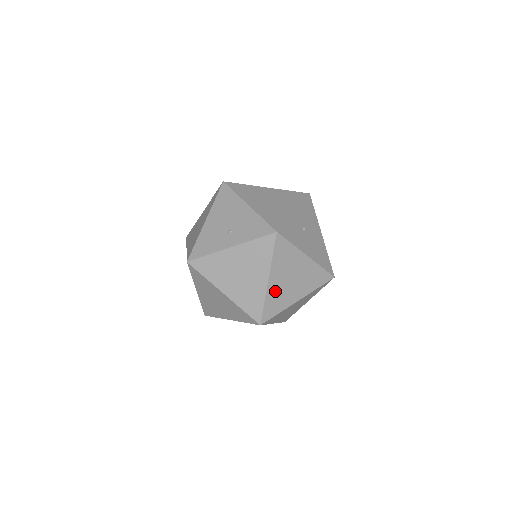
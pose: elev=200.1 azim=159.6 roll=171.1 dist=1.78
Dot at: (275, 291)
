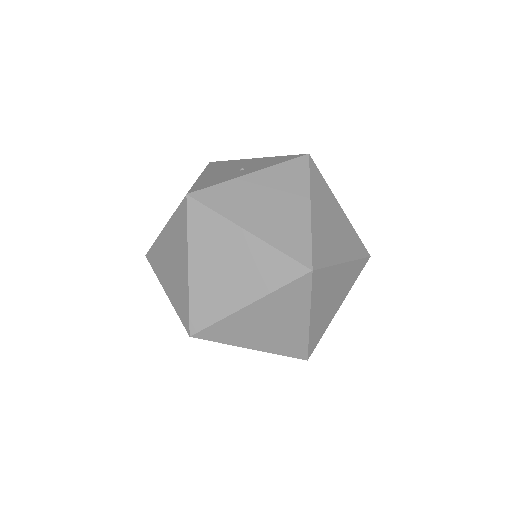
Dot at: (319, 229)
